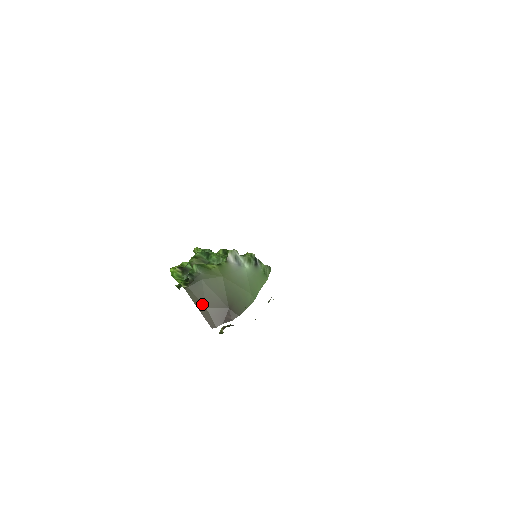
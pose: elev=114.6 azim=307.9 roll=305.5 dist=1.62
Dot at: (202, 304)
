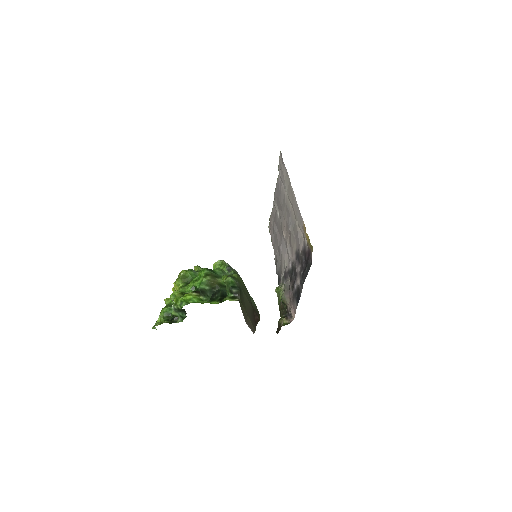
Dot at: (246, 313)
